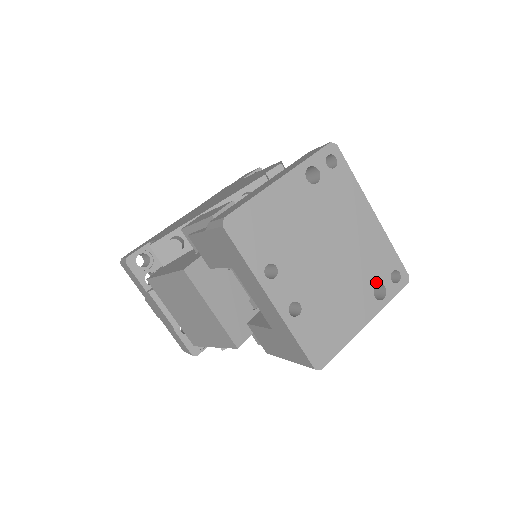
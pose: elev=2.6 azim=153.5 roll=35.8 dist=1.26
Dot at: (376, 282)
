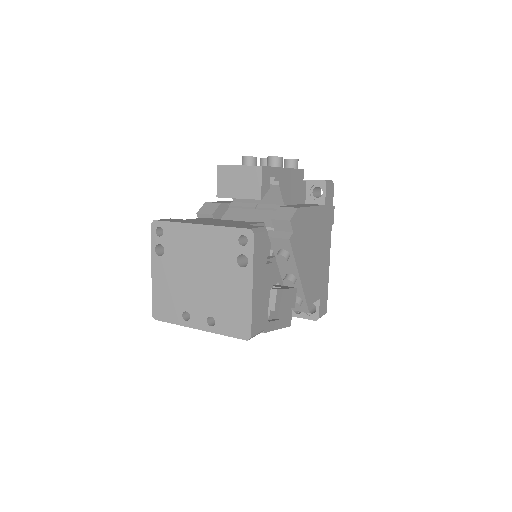
Dot at: (235, 258)
